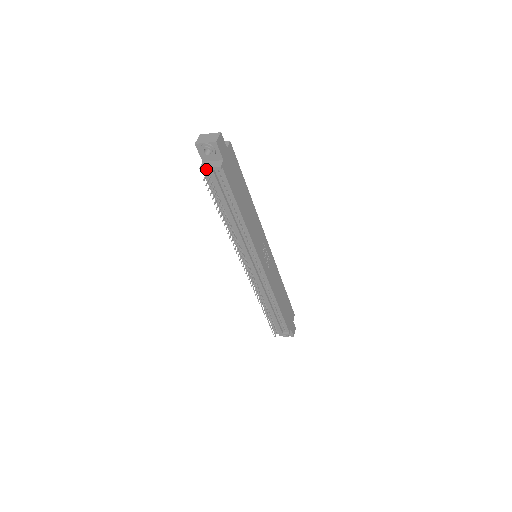
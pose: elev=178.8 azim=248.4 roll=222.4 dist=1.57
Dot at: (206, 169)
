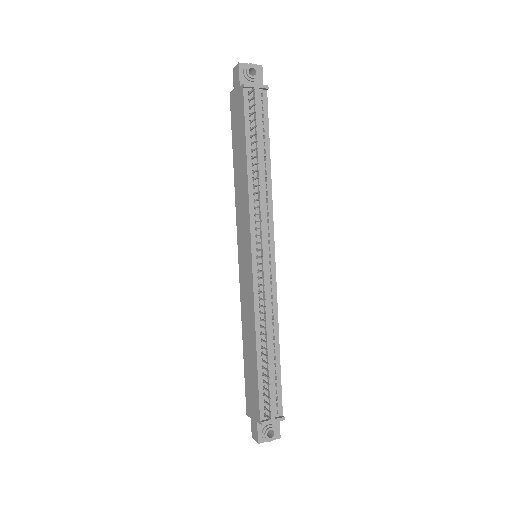
Dot at: (252, 85)
